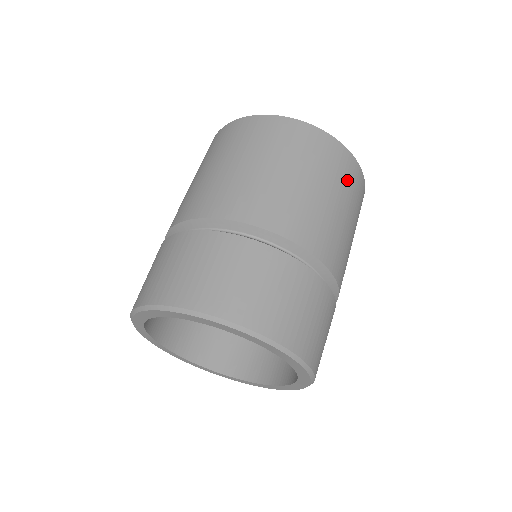
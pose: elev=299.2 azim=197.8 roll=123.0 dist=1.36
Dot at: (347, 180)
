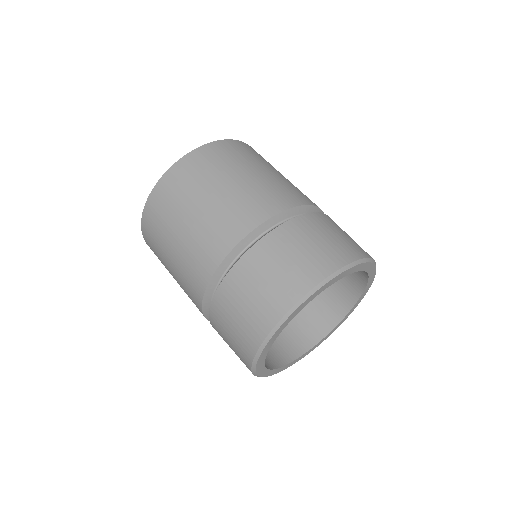
Dot at: occluded
